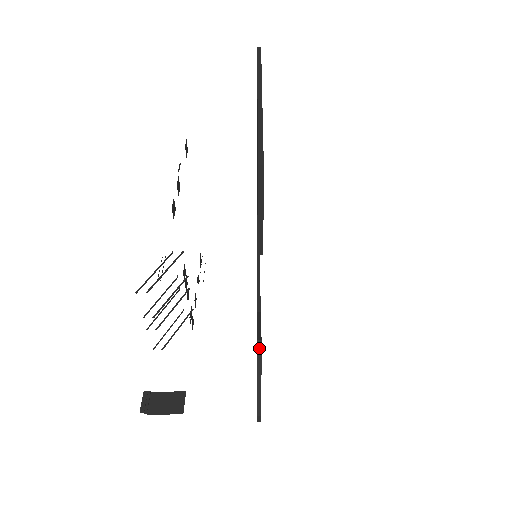
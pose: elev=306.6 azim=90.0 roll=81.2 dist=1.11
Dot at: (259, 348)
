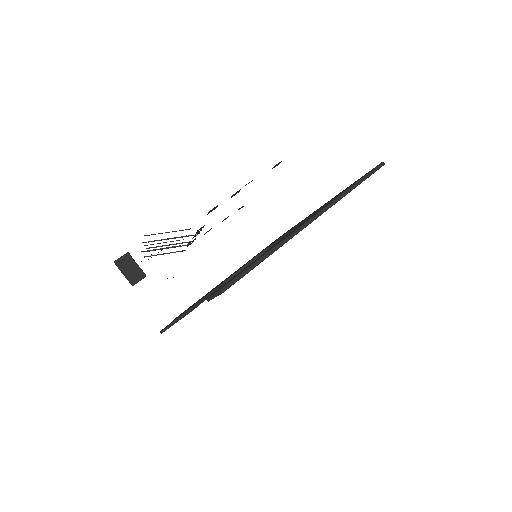
Dot at: (188, 312)
